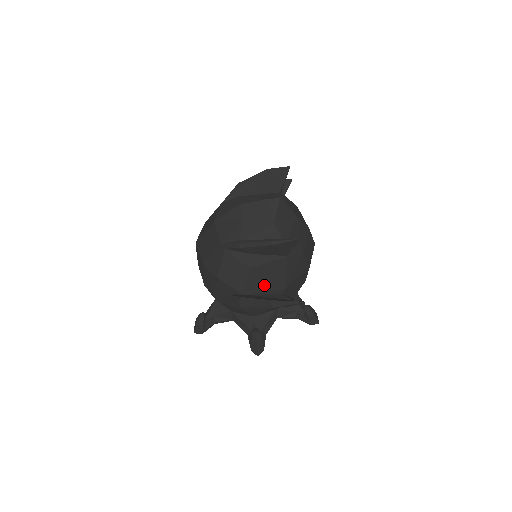
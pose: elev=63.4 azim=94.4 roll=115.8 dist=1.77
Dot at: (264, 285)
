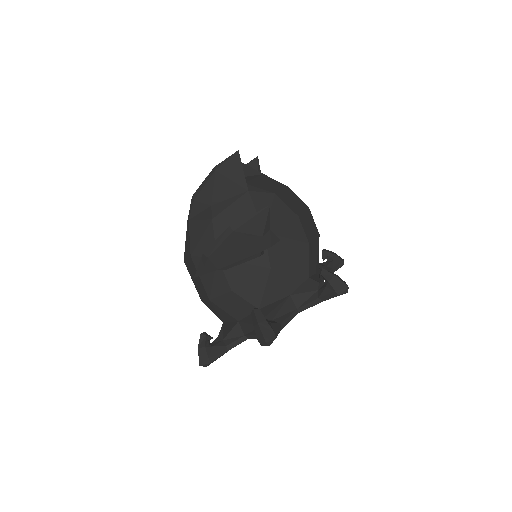
Dot at: occluded
